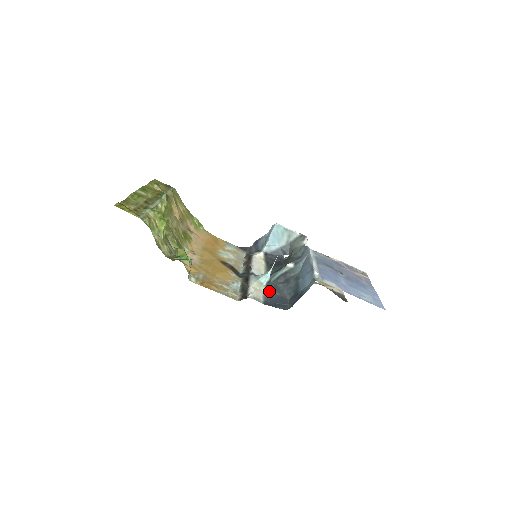
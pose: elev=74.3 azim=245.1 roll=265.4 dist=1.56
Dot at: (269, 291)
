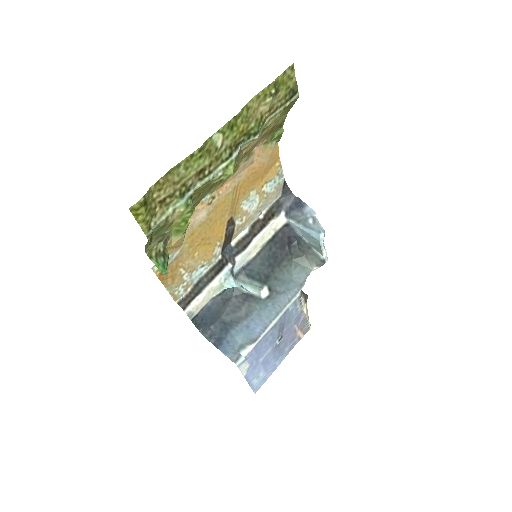
Dot at: (217, 300)
